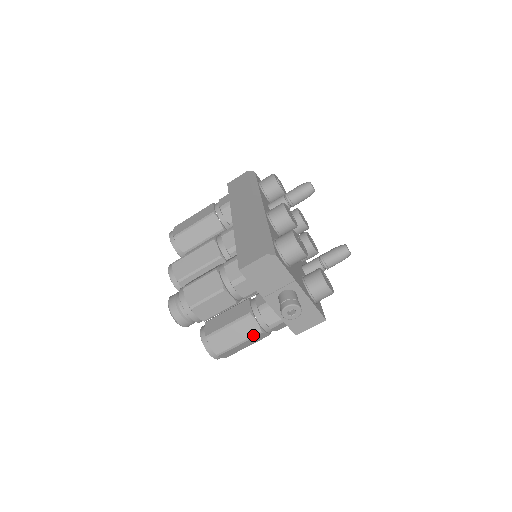
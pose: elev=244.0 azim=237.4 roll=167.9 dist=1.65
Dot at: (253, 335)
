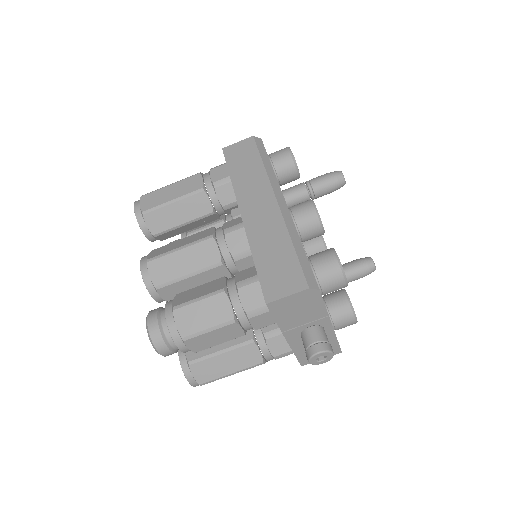
Dot at: (252, 366)
